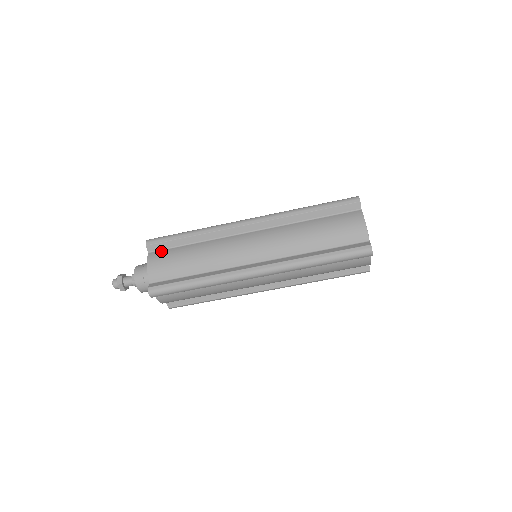
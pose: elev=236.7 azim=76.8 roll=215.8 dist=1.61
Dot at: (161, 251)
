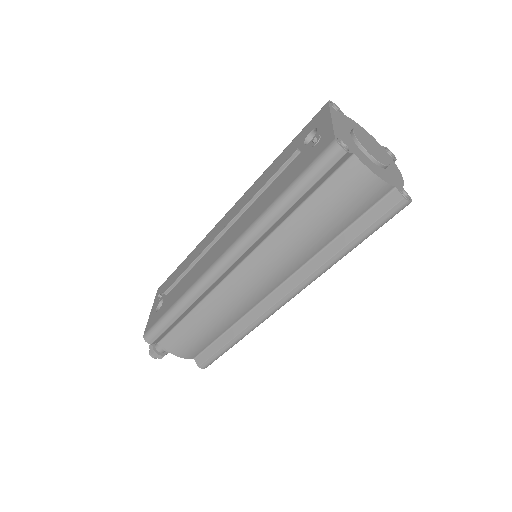
Dot at: (169, 336)
